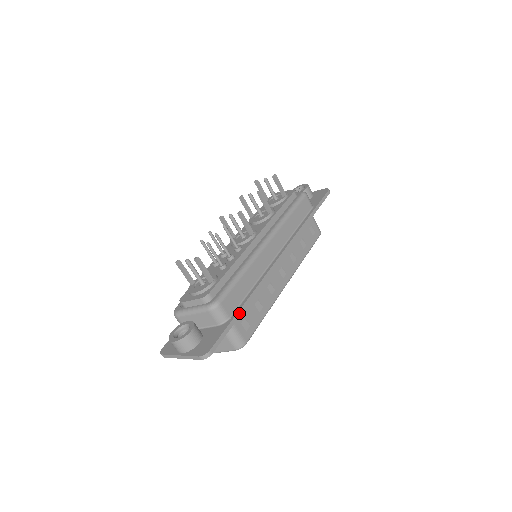
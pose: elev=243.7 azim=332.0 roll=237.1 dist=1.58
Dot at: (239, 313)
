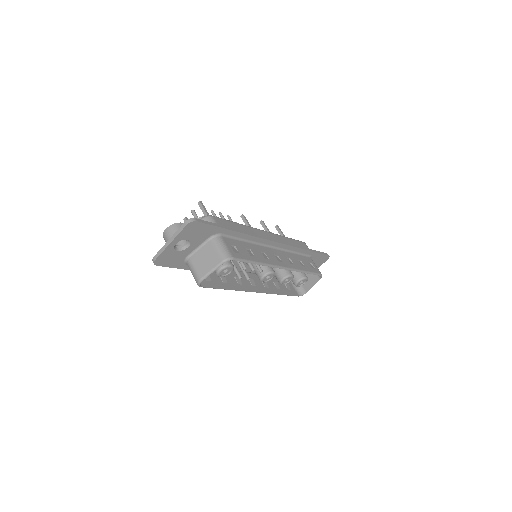
Dot at: (228, 228)
